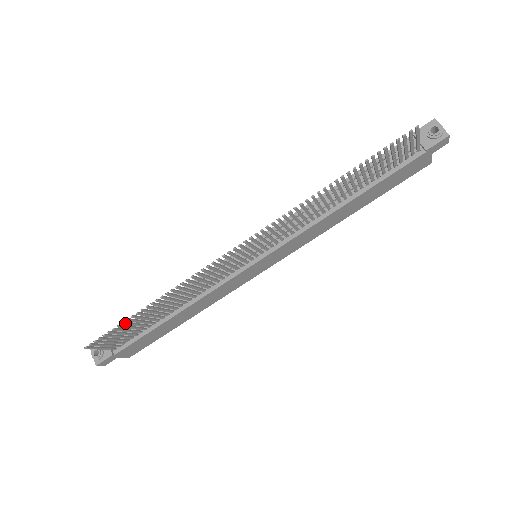
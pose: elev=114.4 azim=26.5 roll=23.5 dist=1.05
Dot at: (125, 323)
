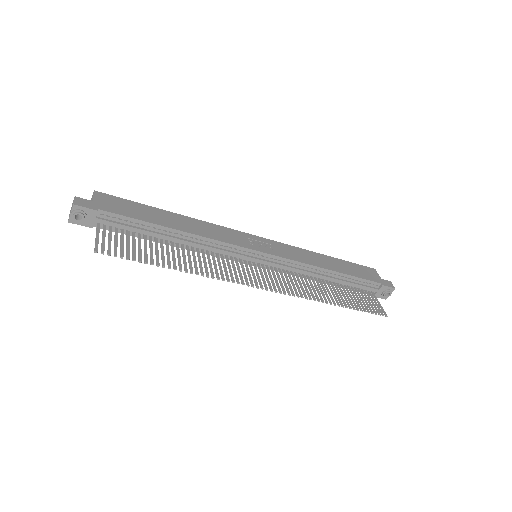
Dot at: (146, 261)
